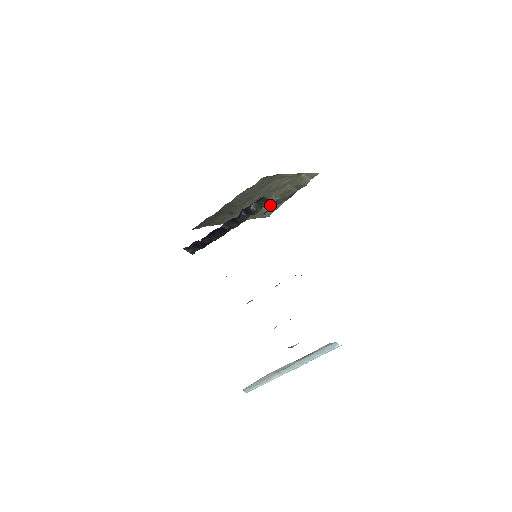
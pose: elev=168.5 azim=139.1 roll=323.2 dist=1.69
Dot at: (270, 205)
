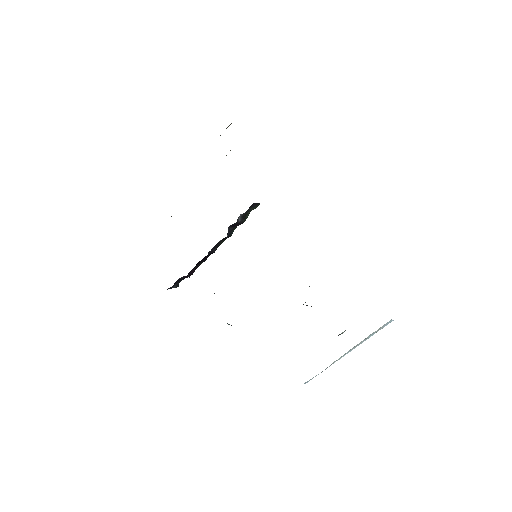
Dot at: occluded
